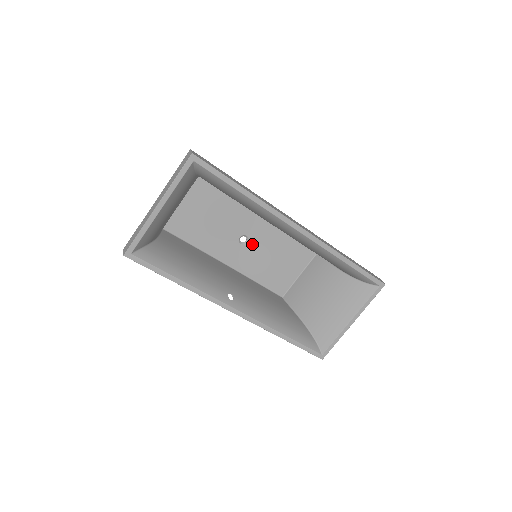
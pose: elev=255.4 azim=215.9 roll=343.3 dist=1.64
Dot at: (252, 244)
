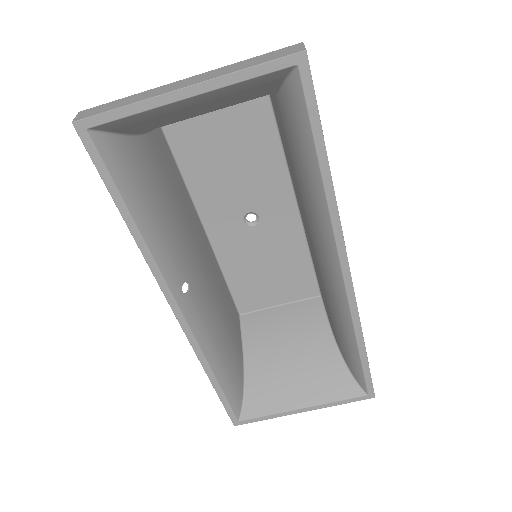
Dot at: (257, 231)
